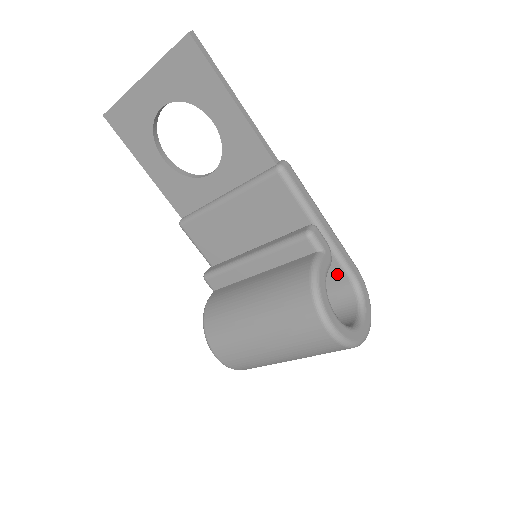
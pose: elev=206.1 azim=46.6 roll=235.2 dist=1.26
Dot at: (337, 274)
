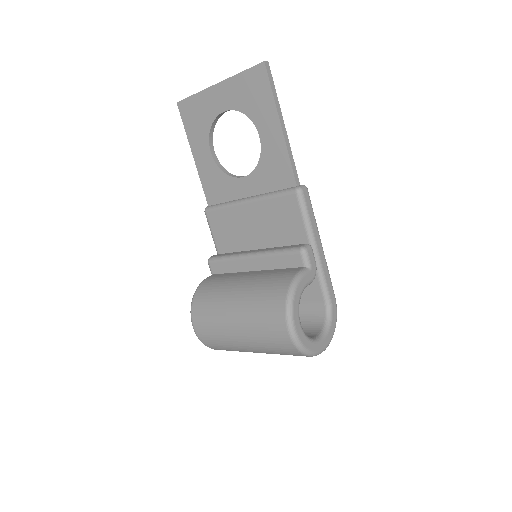
Dot at: (316, 294)
